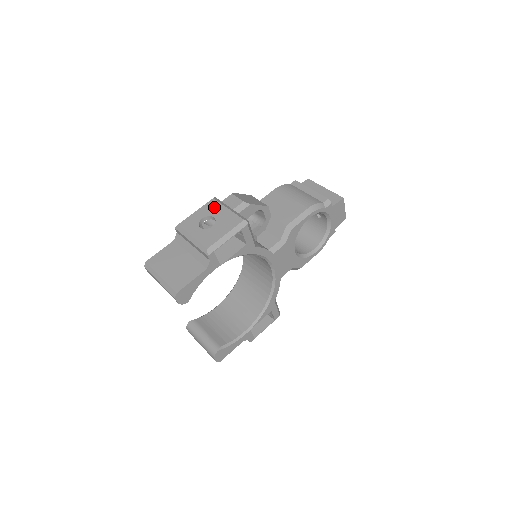
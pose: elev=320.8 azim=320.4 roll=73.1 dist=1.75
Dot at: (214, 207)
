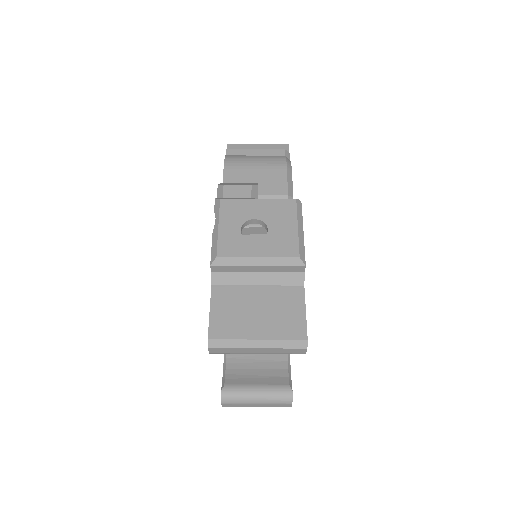
Dot at: (237, 208)
